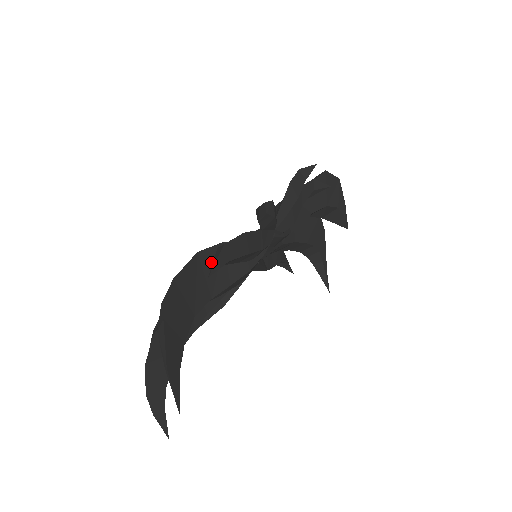
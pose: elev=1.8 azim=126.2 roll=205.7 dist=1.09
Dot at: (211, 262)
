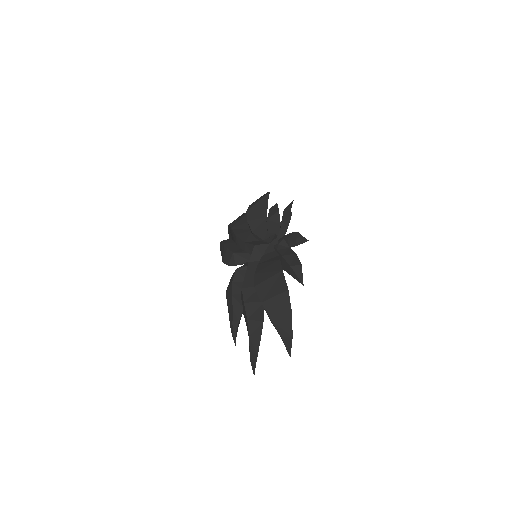
Dot at: occluded
